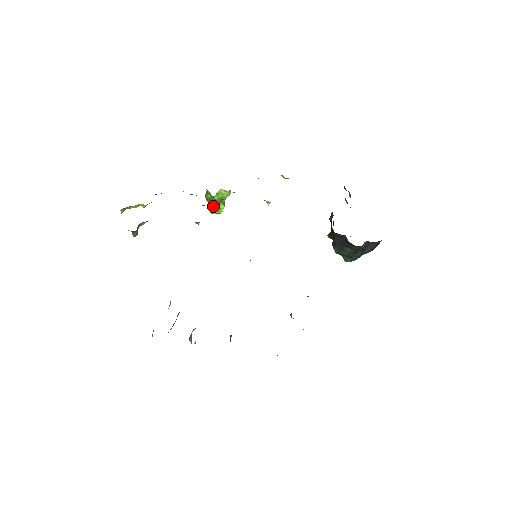
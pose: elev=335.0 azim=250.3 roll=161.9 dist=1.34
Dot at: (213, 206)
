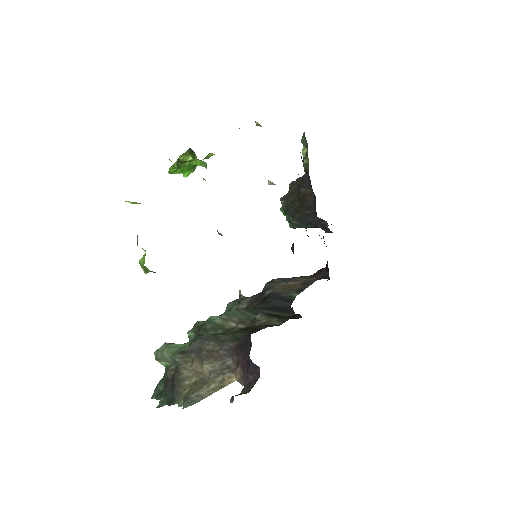
Dot at: (189, 172)
